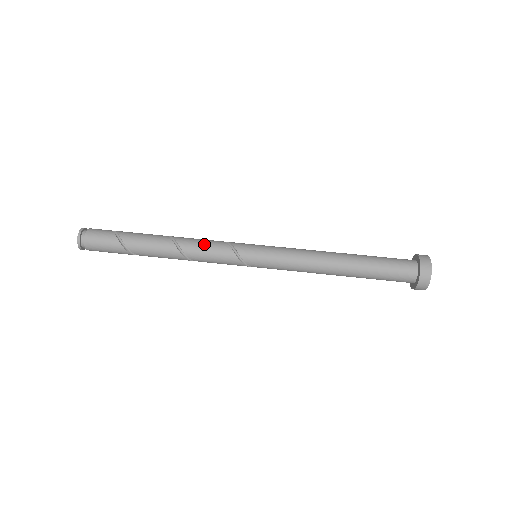
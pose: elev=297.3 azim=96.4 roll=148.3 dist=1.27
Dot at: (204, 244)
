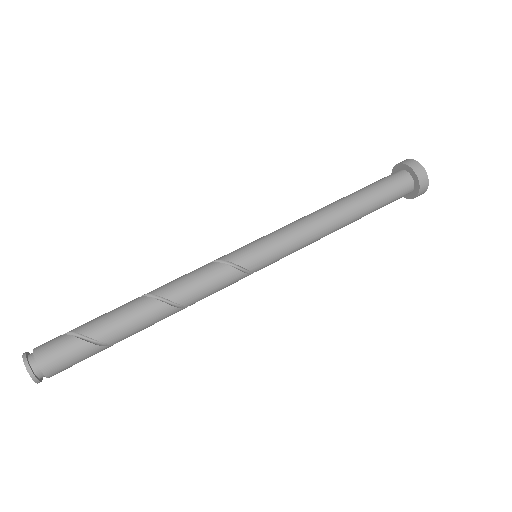
Dot at: (198, 281)
